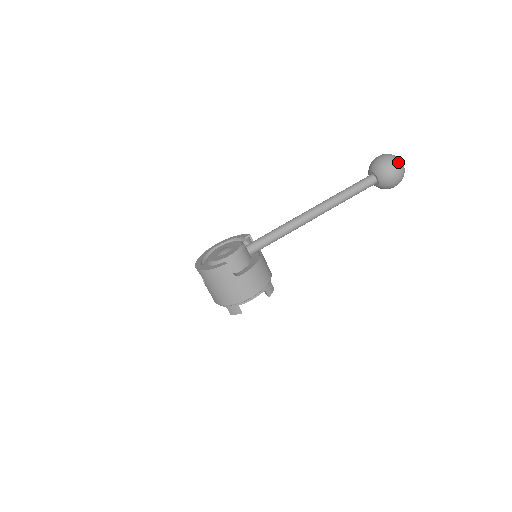
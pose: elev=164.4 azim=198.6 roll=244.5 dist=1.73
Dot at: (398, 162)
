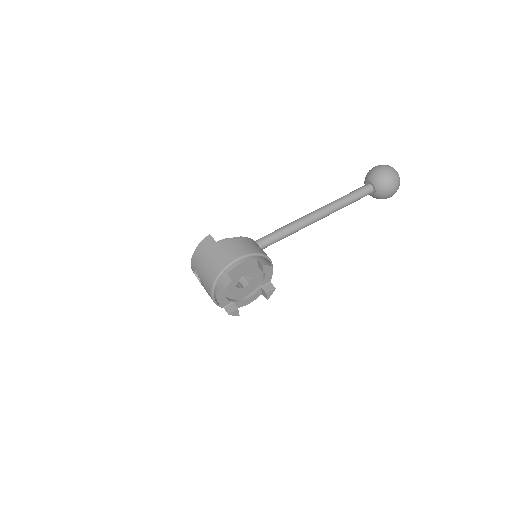
Dot at: occluded
